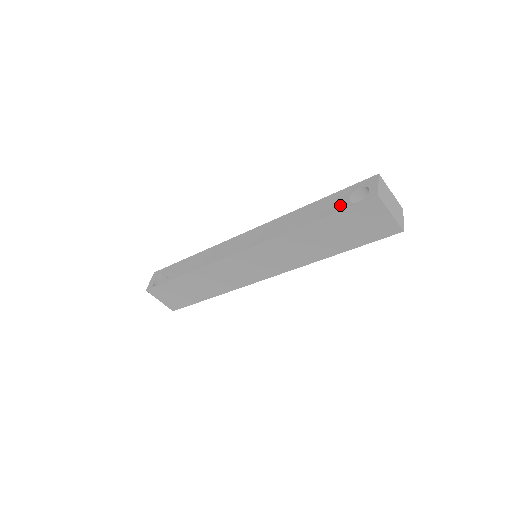
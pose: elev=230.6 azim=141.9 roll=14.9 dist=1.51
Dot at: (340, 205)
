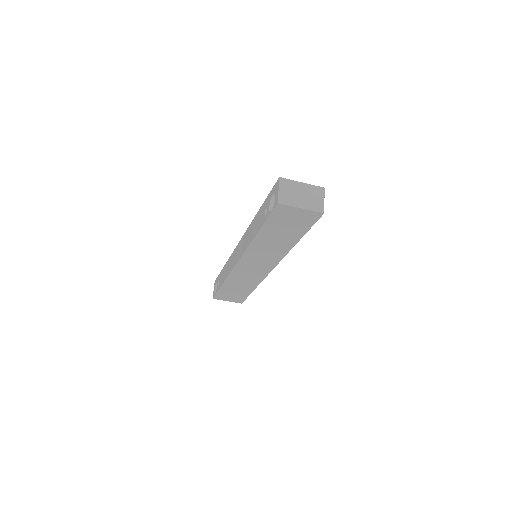
Dot at: (266, 214)
